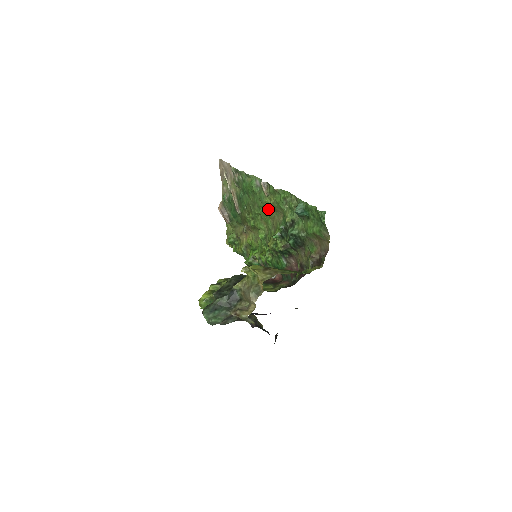
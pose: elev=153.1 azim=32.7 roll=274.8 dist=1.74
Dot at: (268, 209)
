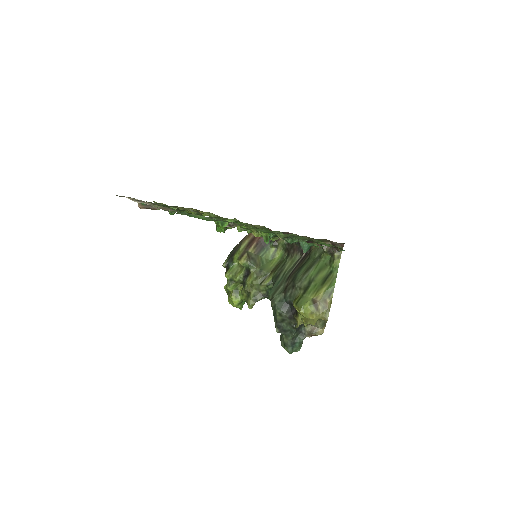
Dot at: occluded
